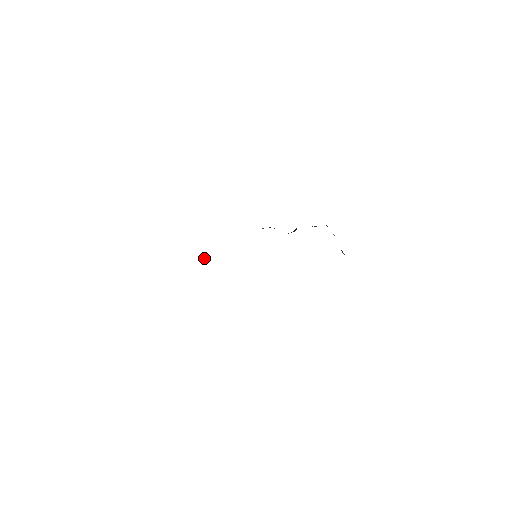
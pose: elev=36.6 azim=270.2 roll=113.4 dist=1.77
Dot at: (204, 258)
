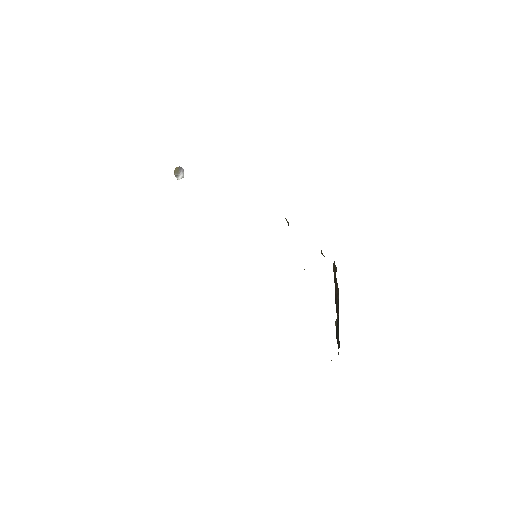
Dot at: (180, 175)
